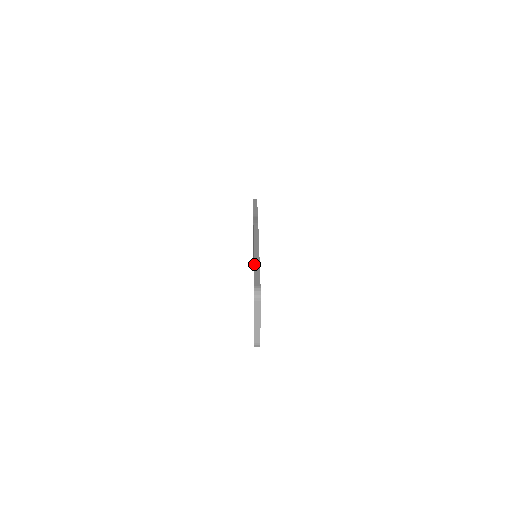
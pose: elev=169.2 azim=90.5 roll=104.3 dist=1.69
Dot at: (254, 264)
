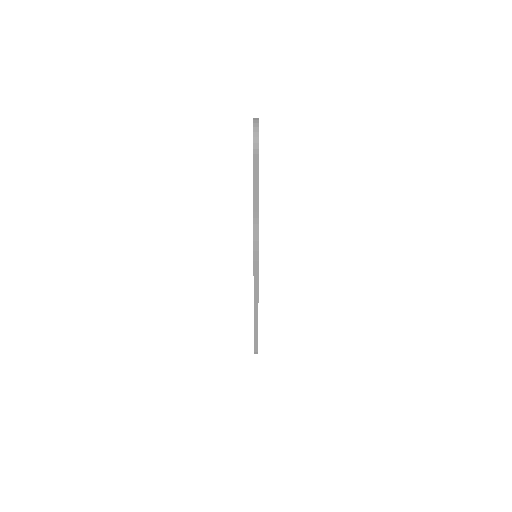
Dot at: (254, 328)
